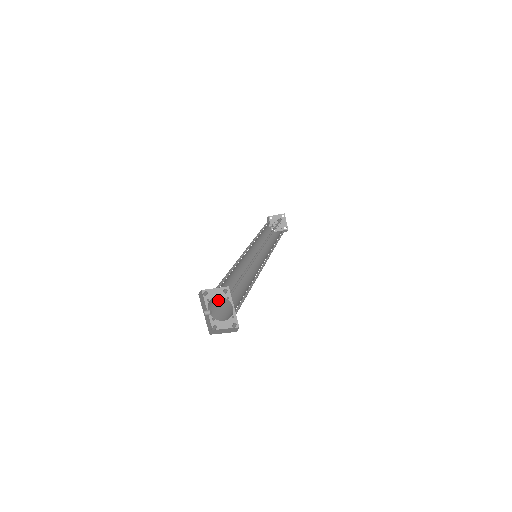
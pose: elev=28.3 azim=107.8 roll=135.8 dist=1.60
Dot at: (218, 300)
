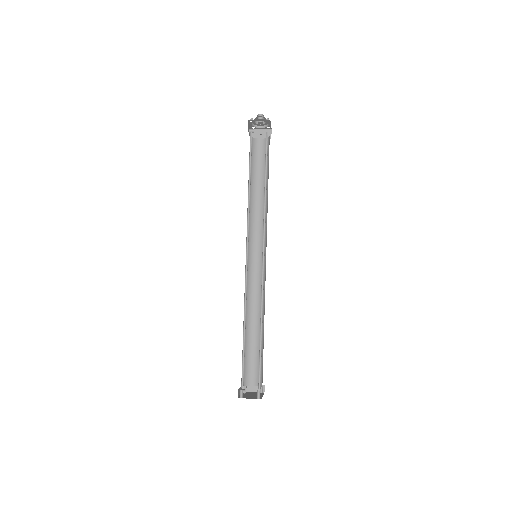
Dot at: occluded
